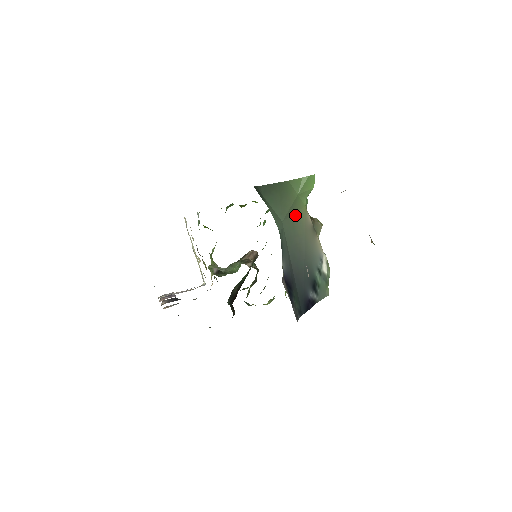
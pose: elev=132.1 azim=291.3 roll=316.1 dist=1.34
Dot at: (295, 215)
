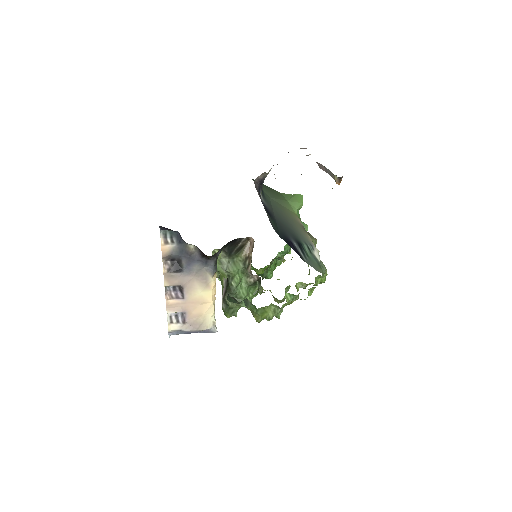
Dot at: (284, 207)
